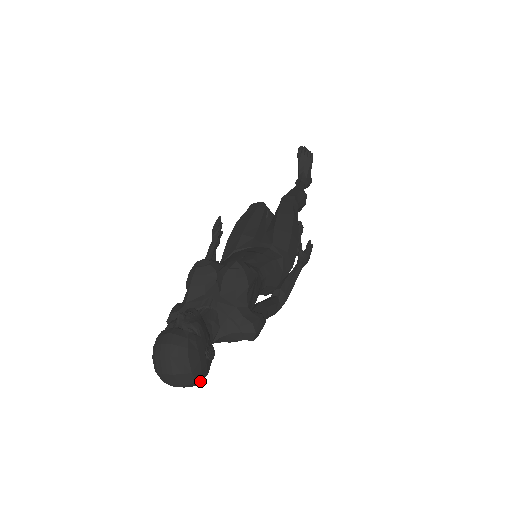
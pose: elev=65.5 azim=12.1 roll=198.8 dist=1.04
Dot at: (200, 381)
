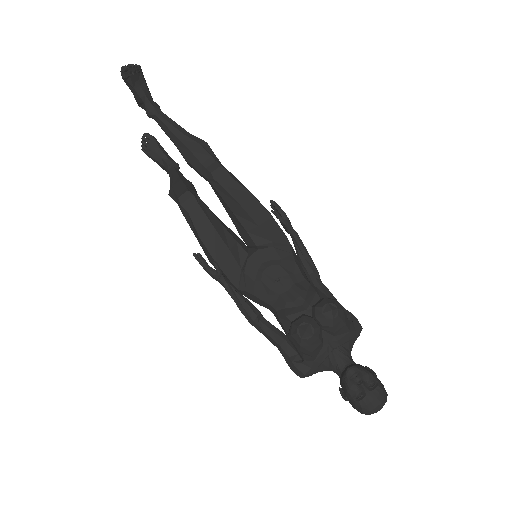
Dot at: occluded
